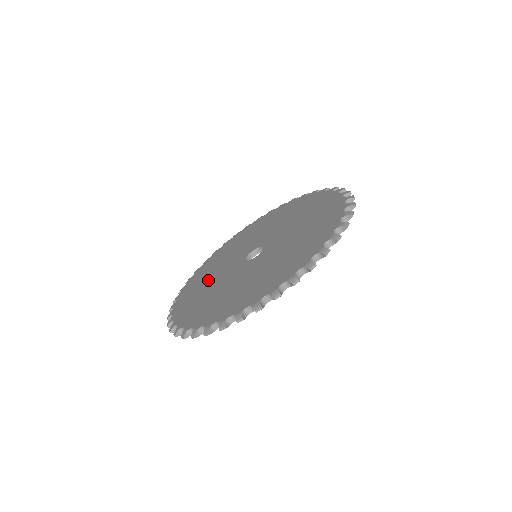
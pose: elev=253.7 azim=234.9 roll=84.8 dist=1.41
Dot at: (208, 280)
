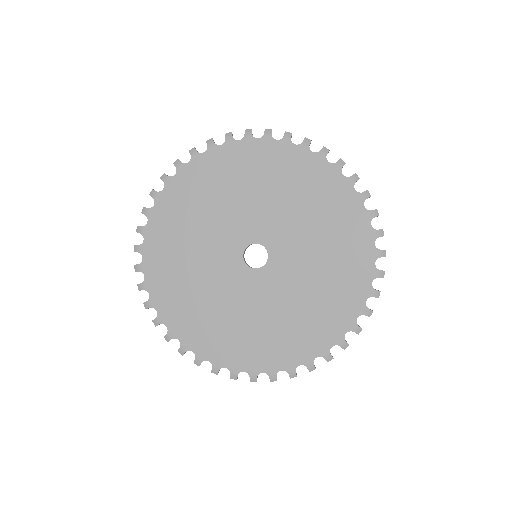
Dot at: occluded
